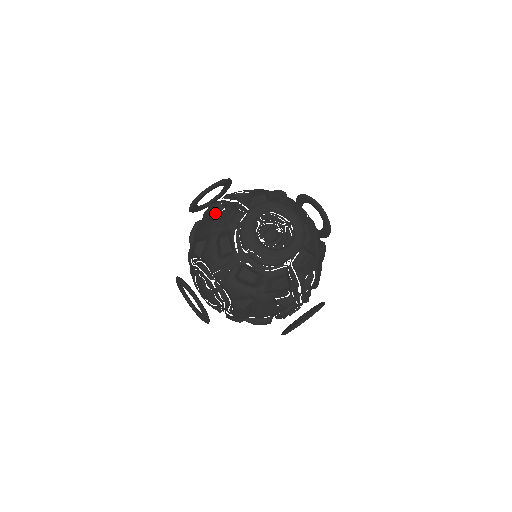
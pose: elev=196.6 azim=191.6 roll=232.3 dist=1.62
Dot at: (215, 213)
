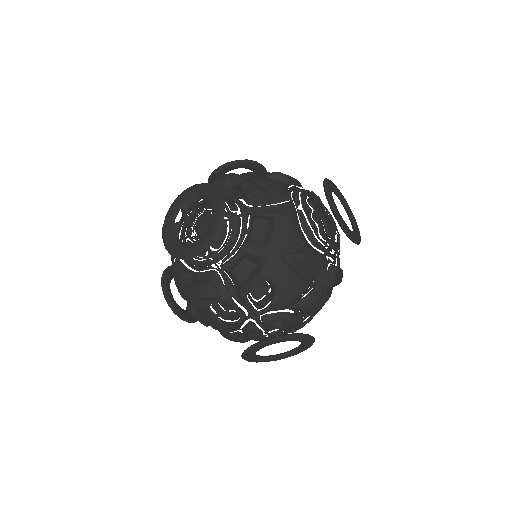
Dot at: occluded
